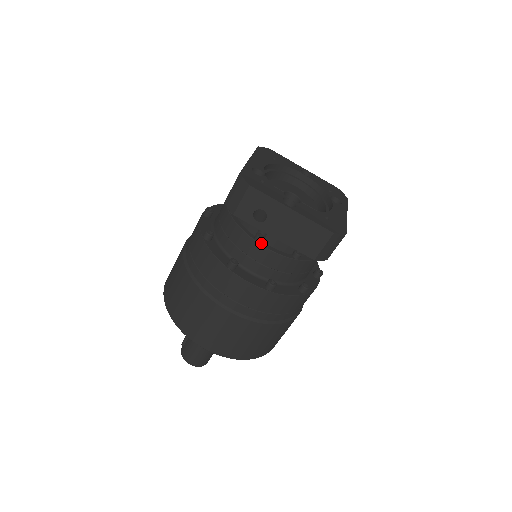
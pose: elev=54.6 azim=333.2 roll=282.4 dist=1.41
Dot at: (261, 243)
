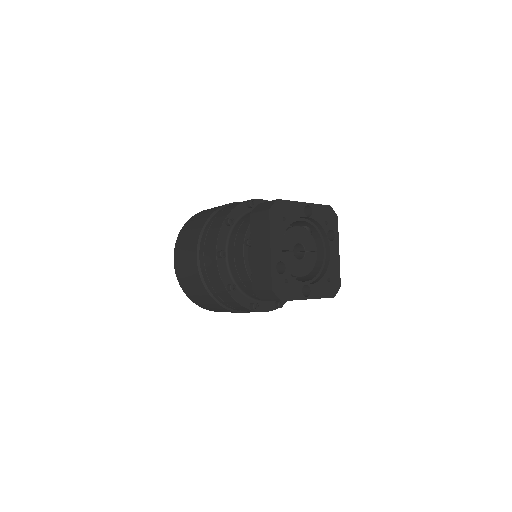
Dot at: occluded
